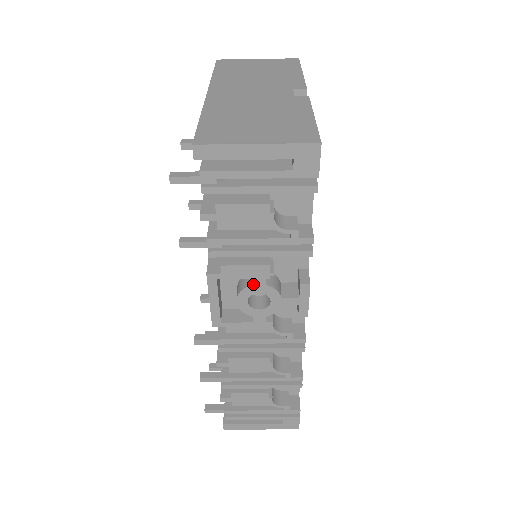
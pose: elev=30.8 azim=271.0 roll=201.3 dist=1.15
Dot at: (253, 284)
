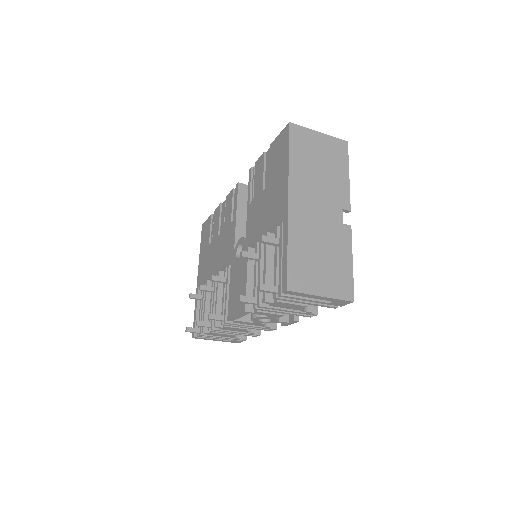
Dot at: (268, 317)
